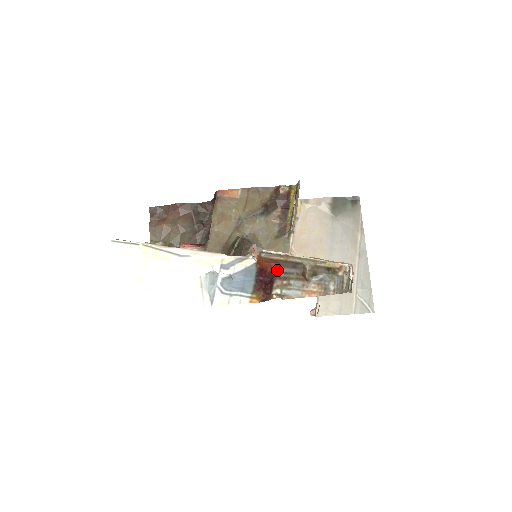
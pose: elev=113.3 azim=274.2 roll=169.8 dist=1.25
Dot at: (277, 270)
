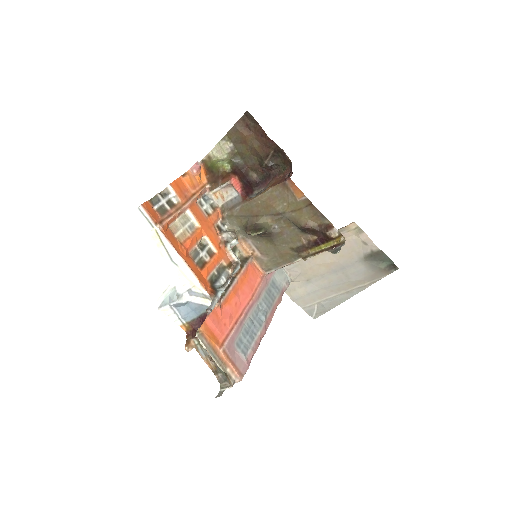
Dot at: occluded
